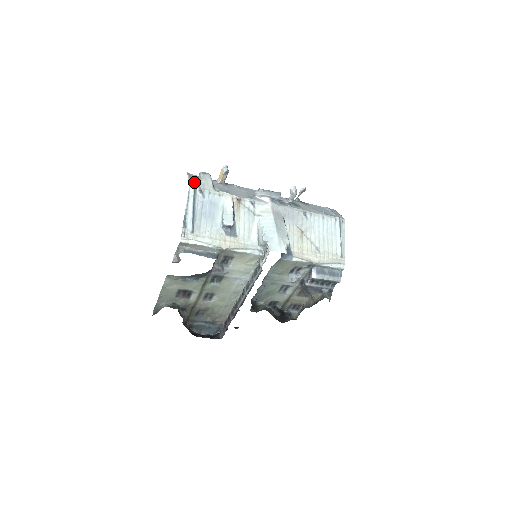
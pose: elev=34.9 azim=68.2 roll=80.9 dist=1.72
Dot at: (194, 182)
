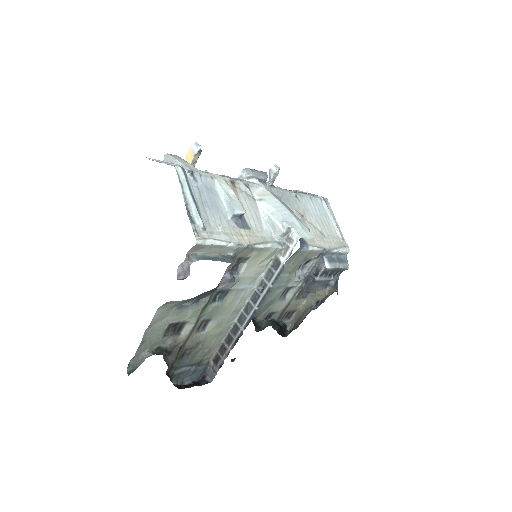
Dot at: occluded
